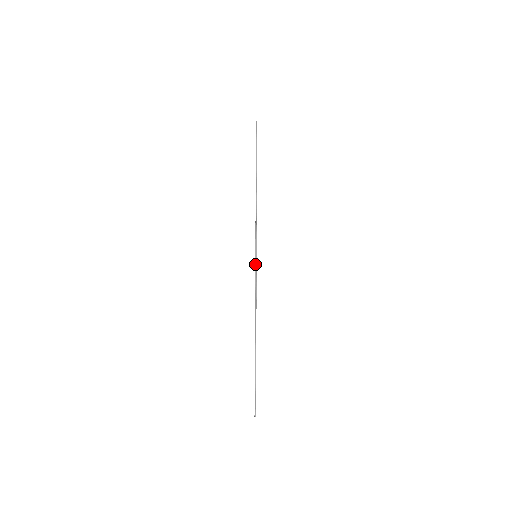
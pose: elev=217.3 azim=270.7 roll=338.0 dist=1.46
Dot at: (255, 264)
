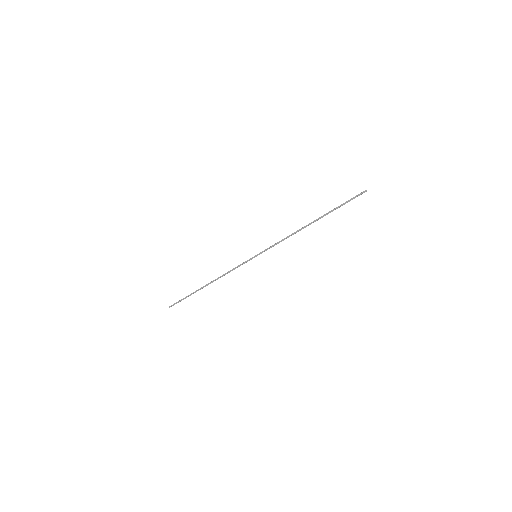
Dot at: occluded
